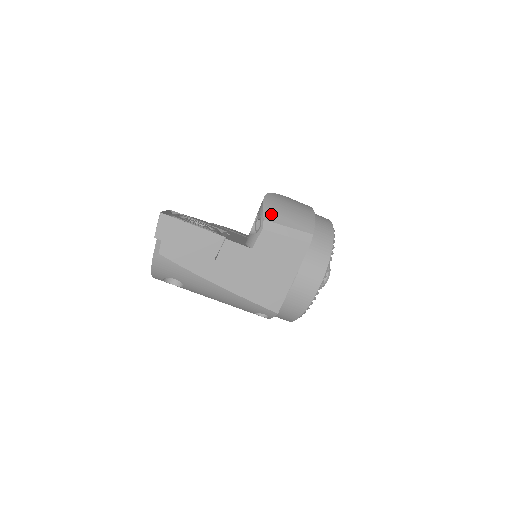
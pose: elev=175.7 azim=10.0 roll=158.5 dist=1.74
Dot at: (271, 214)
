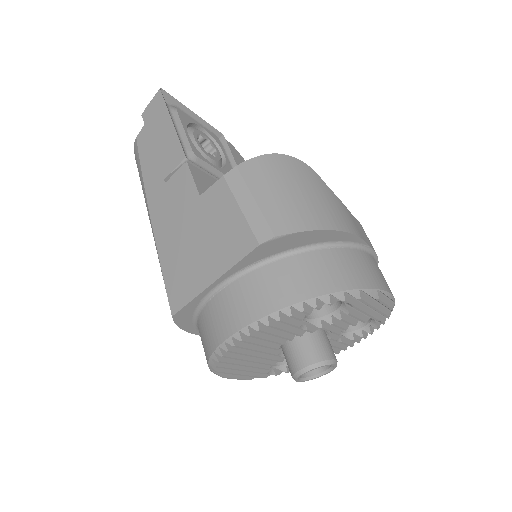
Dot at: (256, 170)
